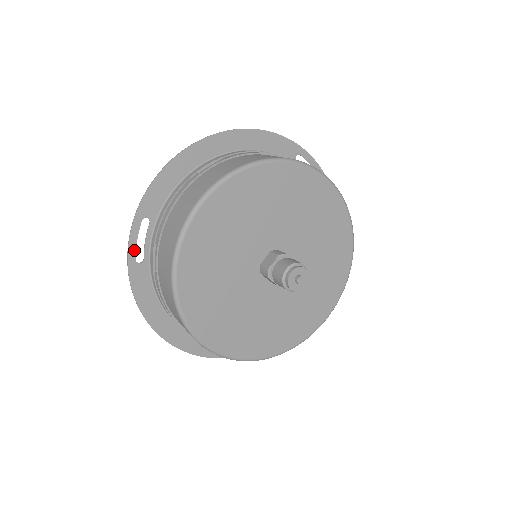
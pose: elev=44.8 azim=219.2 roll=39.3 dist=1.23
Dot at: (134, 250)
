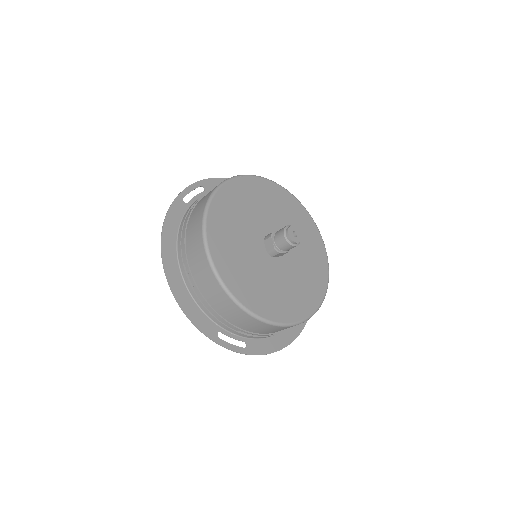
Dot at: (186, 193)
